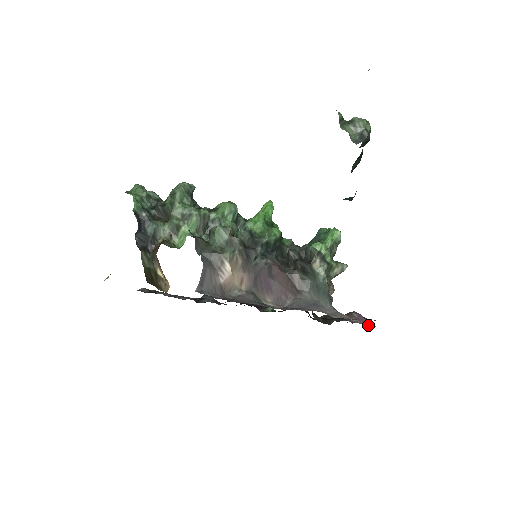
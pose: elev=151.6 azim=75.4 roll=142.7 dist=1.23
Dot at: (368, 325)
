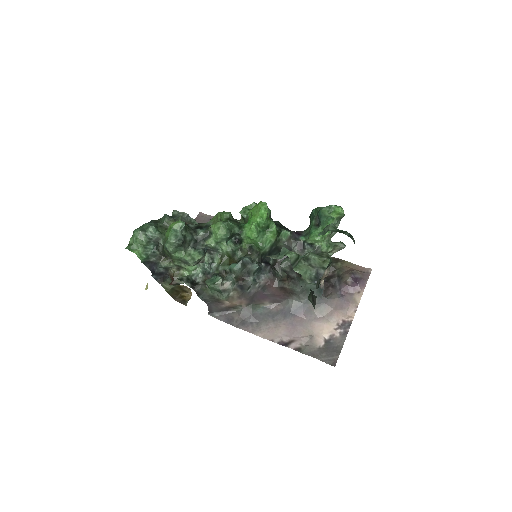
Dot at: (351, 308)
